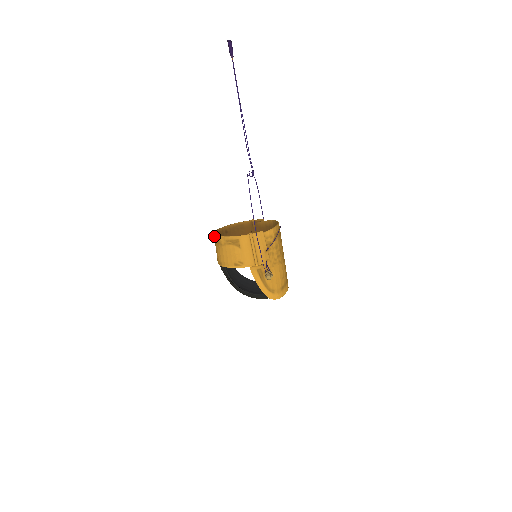
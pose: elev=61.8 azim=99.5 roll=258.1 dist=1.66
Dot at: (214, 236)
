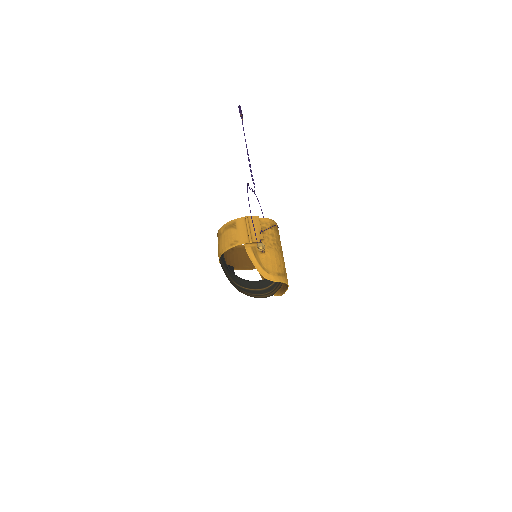
Dot at: occluded
